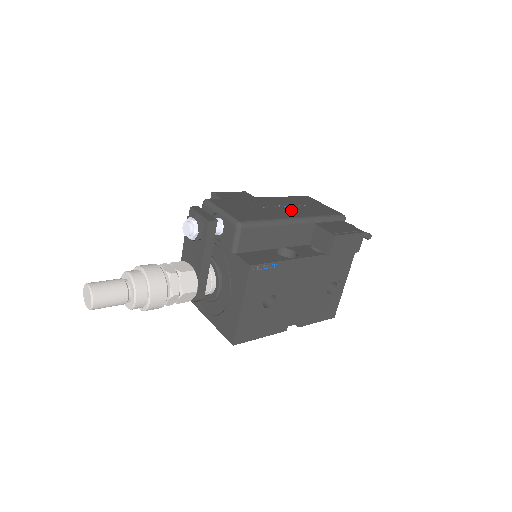
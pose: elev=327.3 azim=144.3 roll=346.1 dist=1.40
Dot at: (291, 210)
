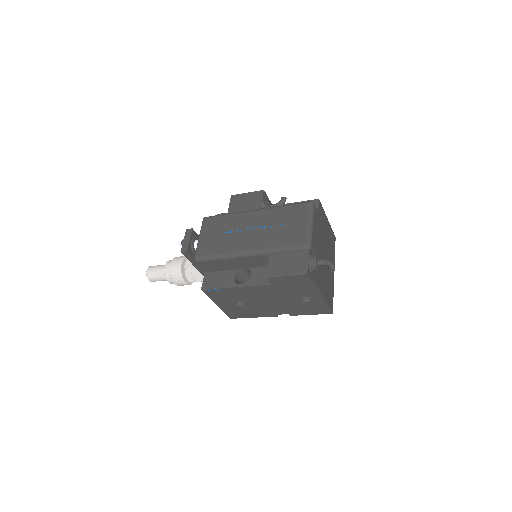
Dot at: (257, 237)
